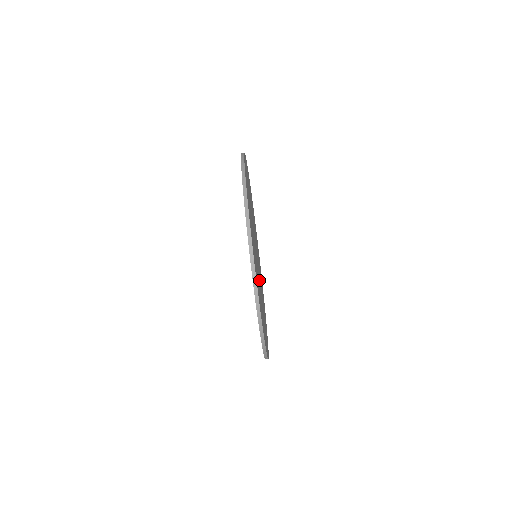
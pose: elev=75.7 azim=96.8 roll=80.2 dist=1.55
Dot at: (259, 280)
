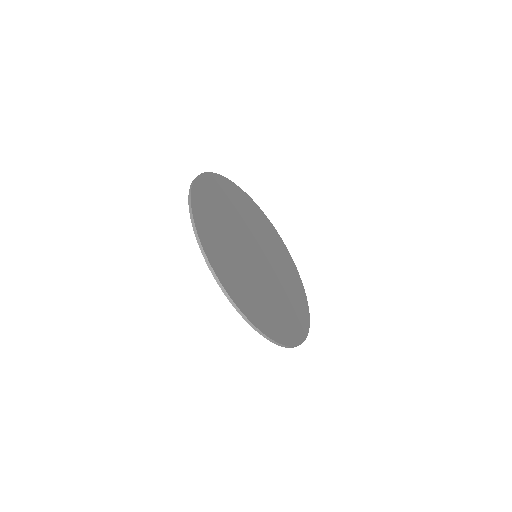
Dot at: (272, 277)
